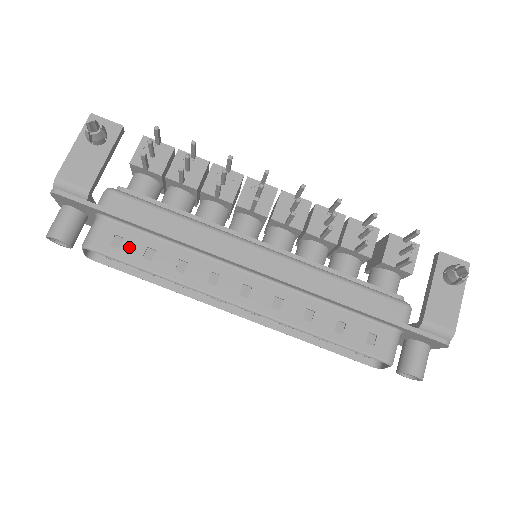
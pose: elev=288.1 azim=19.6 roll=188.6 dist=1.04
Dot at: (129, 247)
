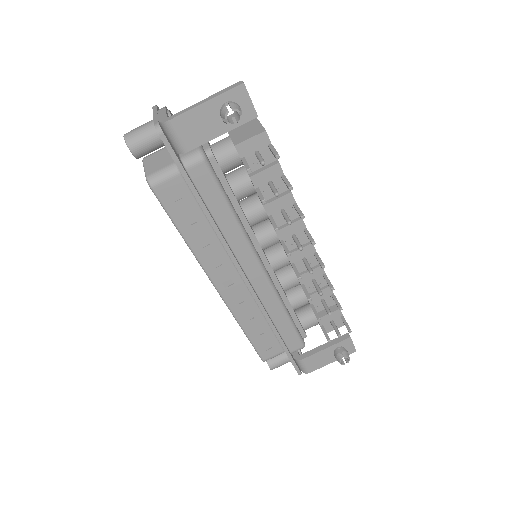
Dot at: (180, 207)
